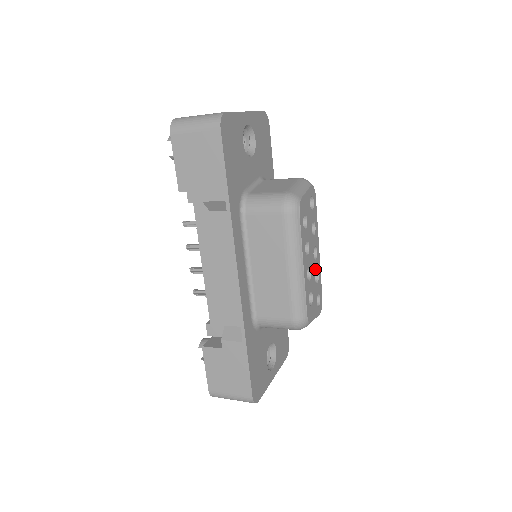
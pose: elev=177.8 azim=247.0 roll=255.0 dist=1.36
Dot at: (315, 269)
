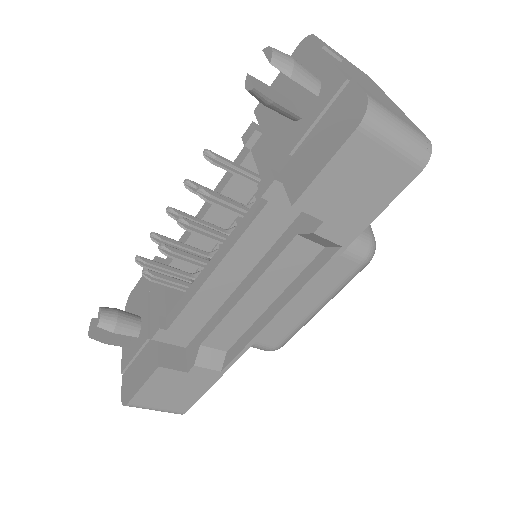
Dot at: occluded
